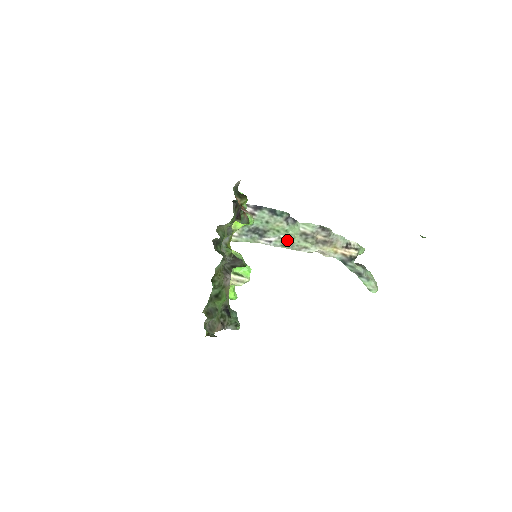
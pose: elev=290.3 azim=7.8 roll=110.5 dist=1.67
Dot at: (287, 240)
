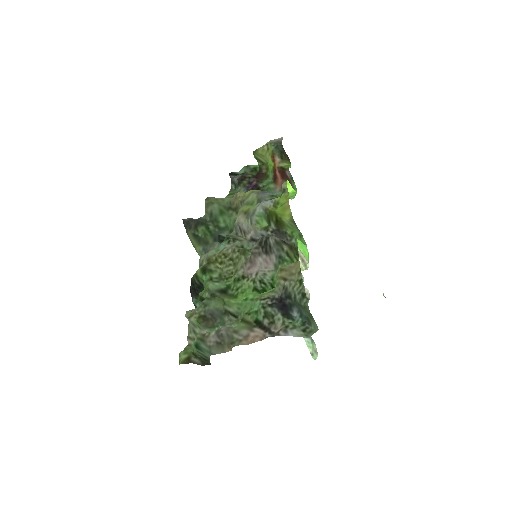
Dot at: occluded
